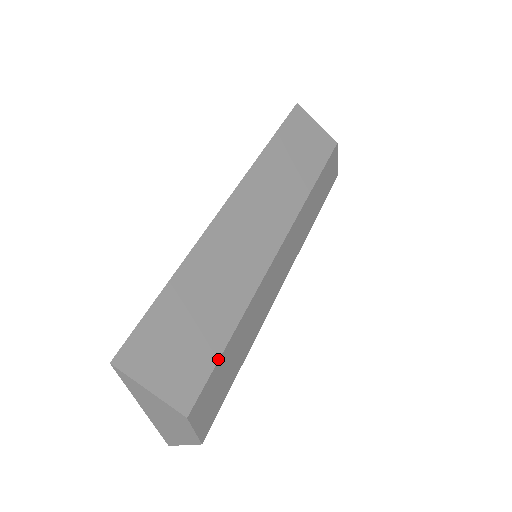
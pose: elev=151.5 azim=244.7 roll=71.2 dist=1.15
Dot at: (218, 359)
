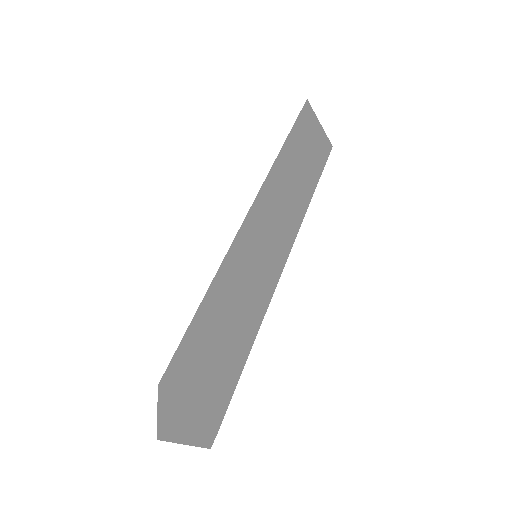
Dot at: (241, 373)
